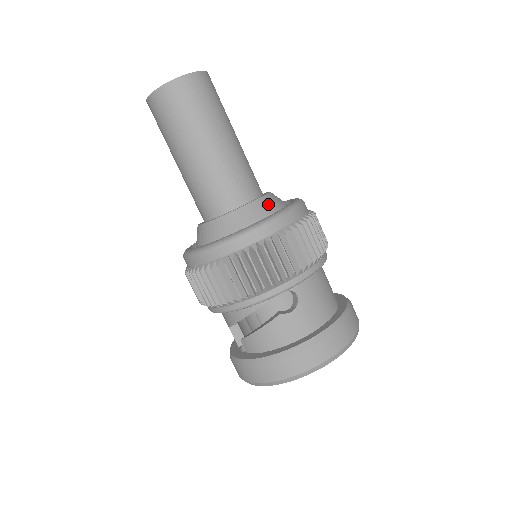
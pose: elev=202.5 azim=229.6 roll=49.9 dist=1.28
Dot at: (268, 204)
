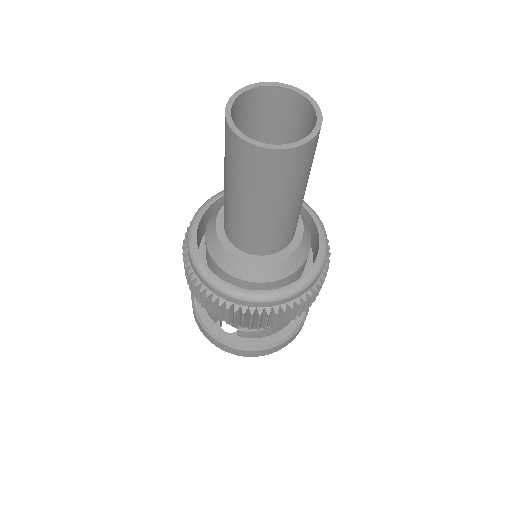
Dot at: (308, 235)
